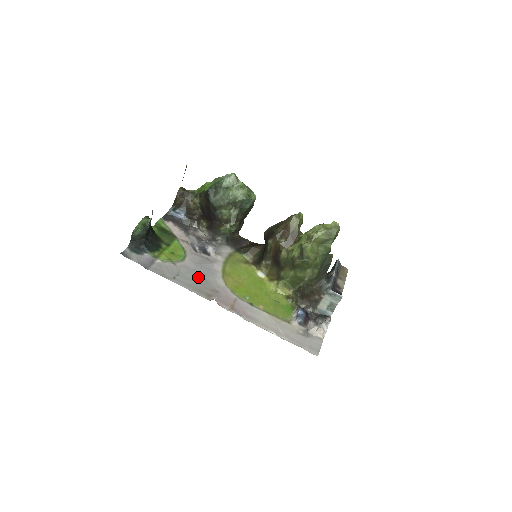
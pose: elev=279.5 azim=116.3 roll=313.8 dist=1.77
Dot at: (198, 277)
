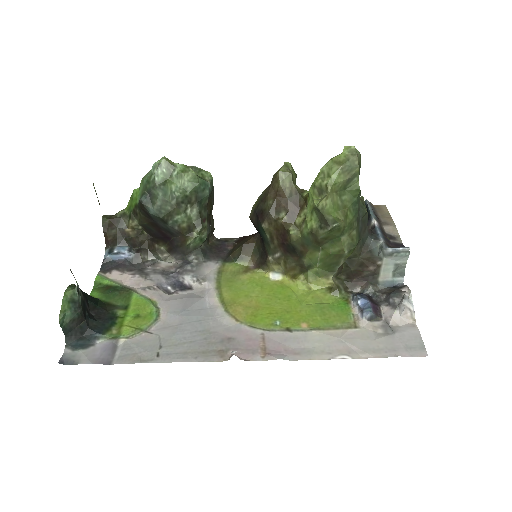
Dot at: (192, 332)
